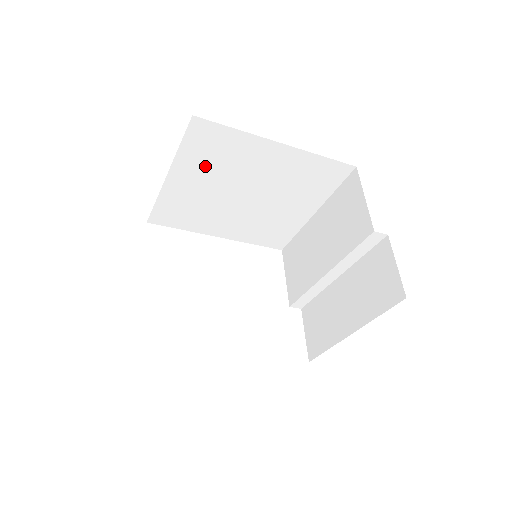
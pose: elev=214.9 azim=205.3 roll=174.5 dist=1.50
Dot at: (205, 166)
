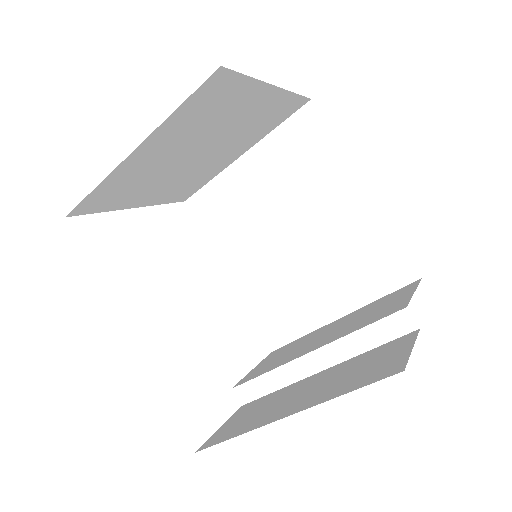
Dot at: (281, 167)
